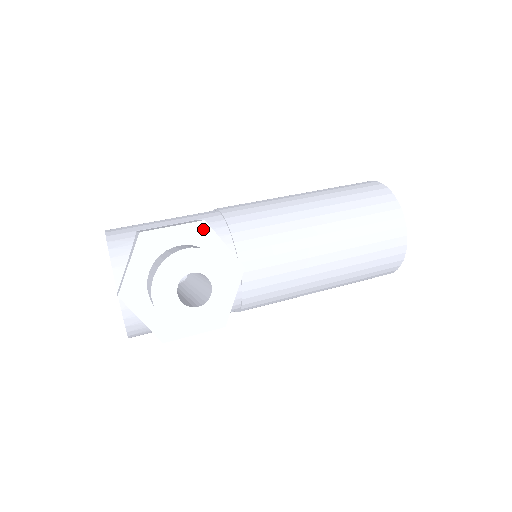
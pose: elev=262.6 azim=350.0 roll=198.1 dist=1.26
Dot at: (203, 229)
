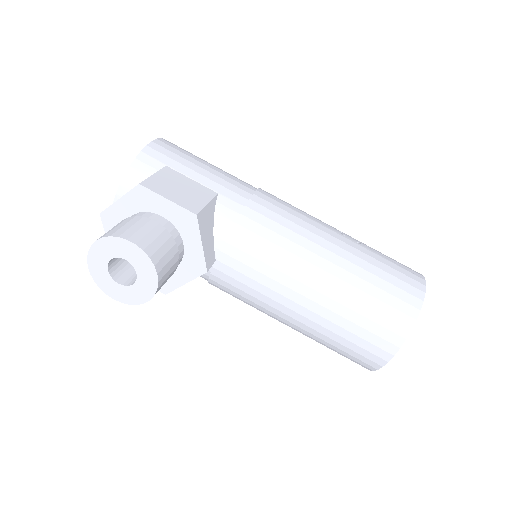
Dot at: (191, 220)
